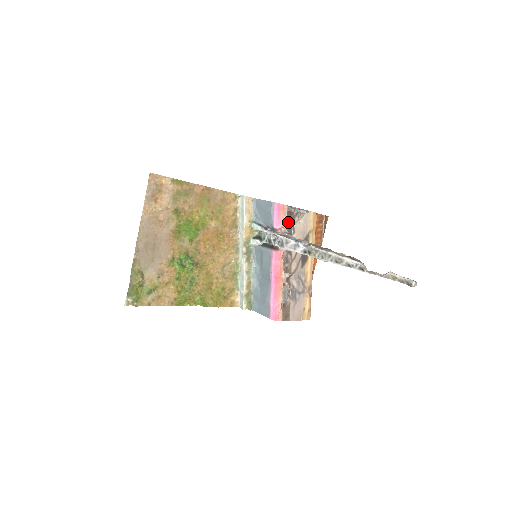
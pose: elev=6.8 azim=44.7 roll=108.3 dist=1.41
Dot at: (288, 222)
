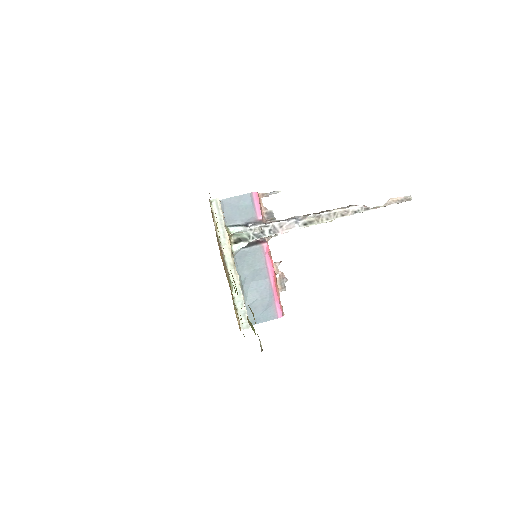
Dot at: (266, 209)
